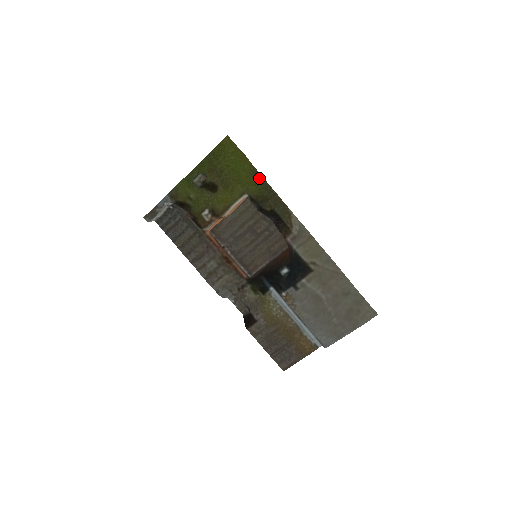
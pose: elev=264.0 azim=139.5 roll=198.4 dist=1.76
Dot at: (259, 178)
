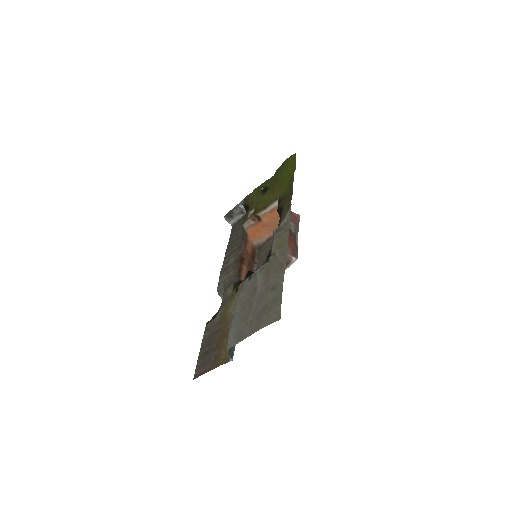
Dot at: (292, 182)
